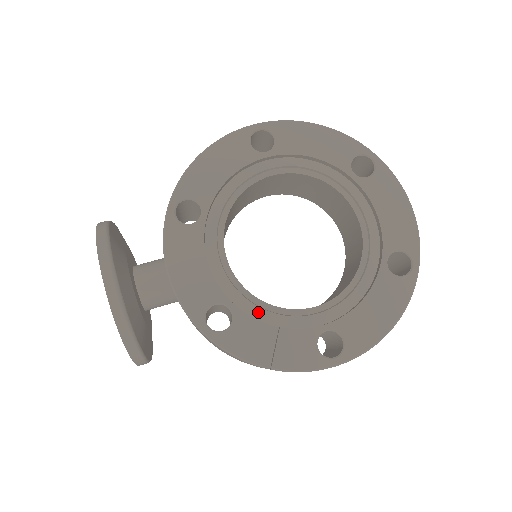
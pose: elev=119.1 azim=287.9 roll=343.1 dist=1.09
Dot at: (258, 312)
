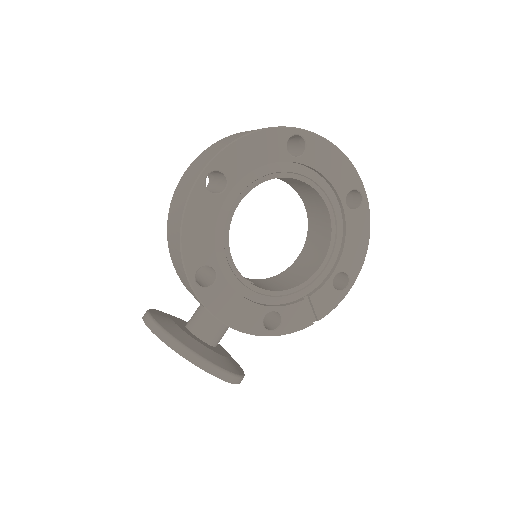
Dot at: (291, 298)
